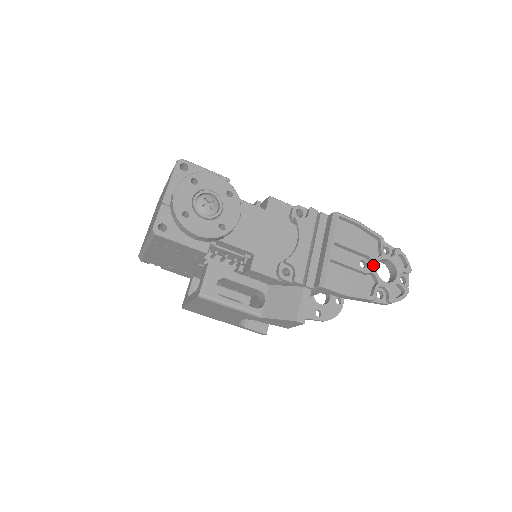
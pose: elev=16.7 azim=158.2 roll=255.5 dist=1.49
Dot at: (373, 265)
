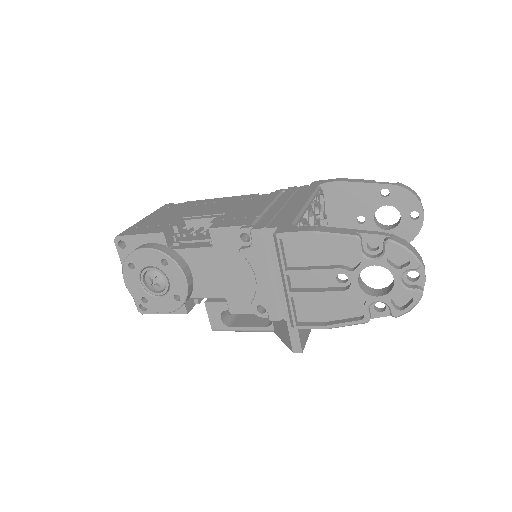
Dot at: (351, 282)
